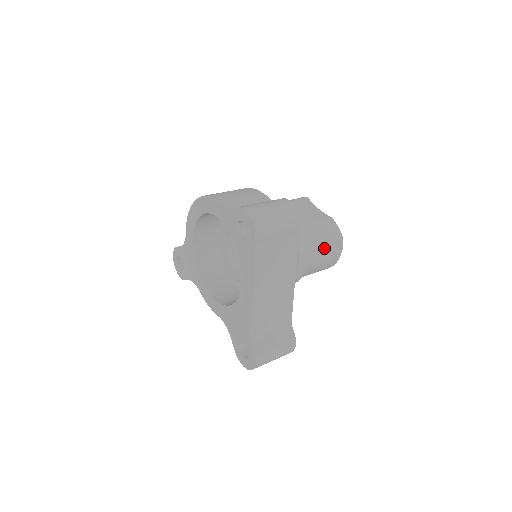
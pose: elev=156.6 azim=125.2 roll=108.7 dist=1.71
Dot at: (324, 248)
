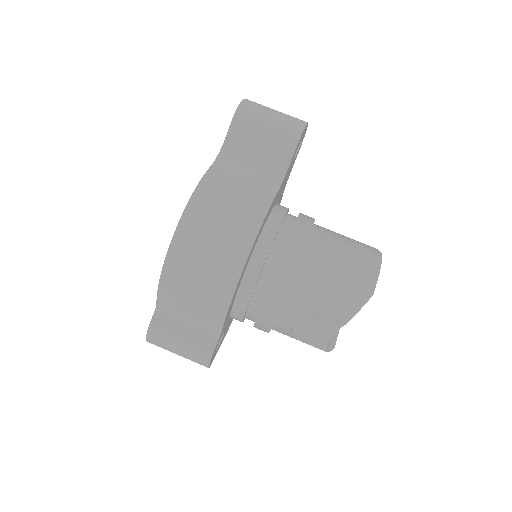
Dot at: occluded
